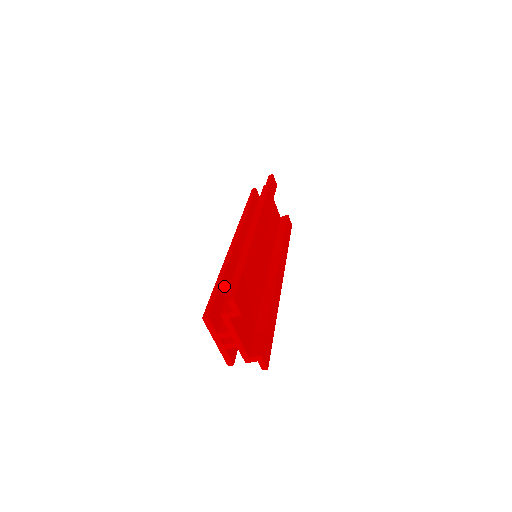
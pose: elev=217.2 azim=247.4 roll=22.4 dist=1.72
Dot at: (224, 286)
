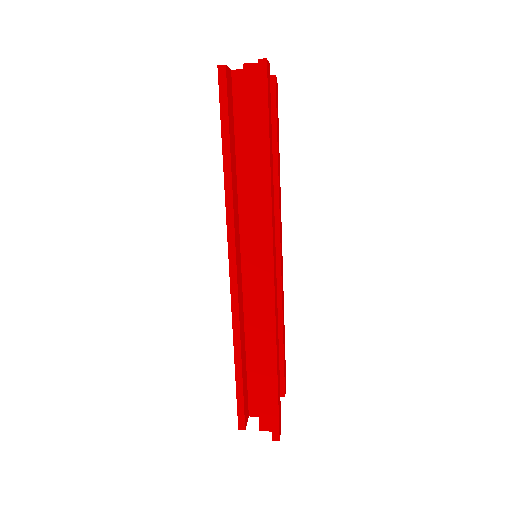
Dot at: (243, 365)
